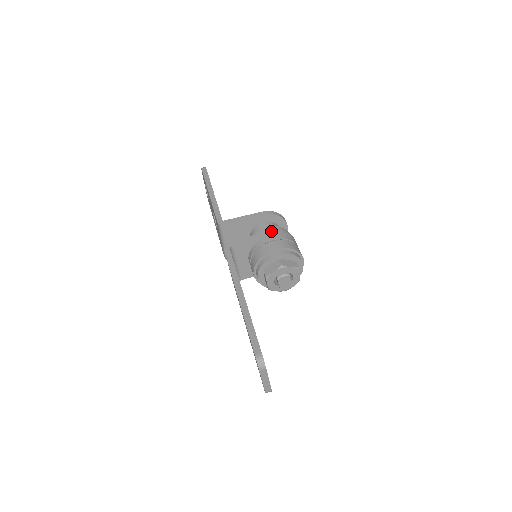
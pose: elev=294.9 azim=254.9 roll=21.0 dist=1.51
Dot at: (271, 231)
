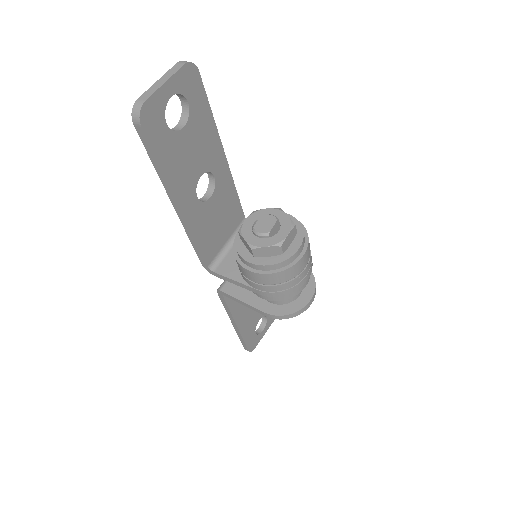
Dot at: occluded
